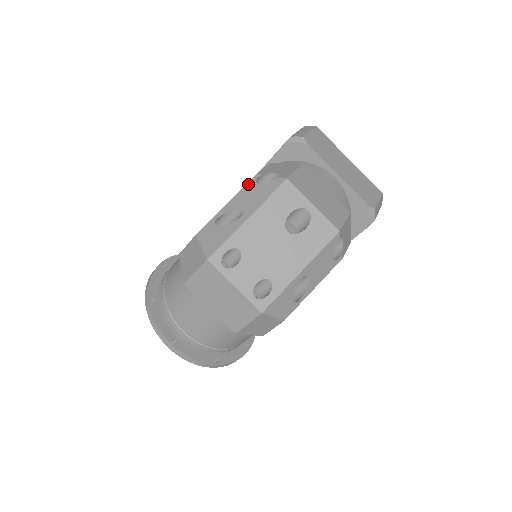
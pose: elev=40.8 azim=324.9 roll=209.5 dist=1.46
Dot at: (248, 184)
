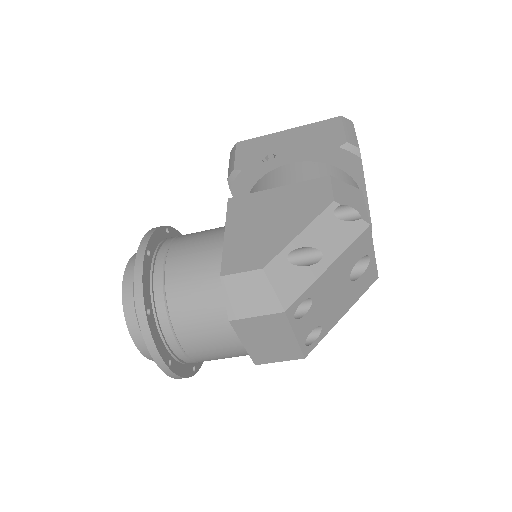
Dot at: (325, 213)
